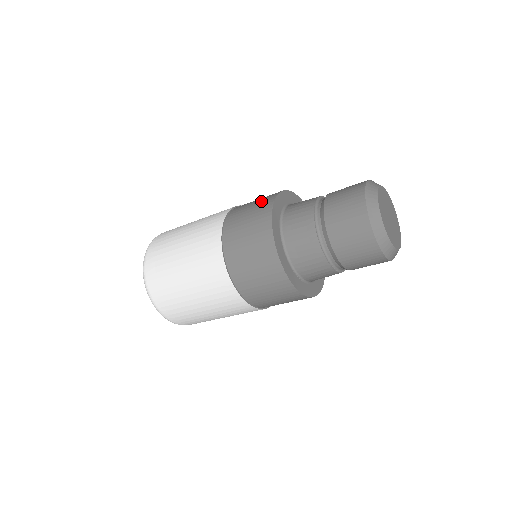
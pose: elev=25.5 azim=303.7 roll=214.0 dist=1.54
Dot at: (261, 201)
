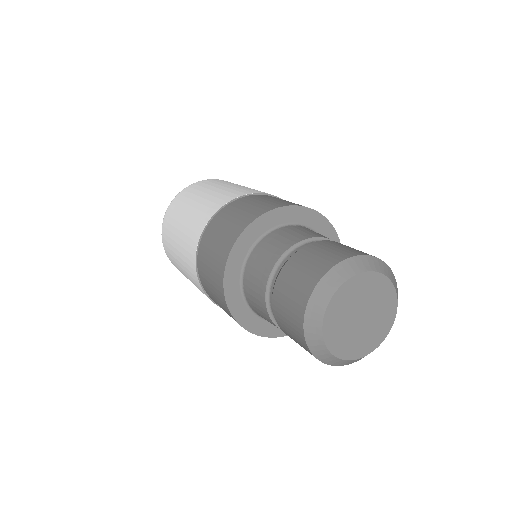
Dot at: (216, 293)
